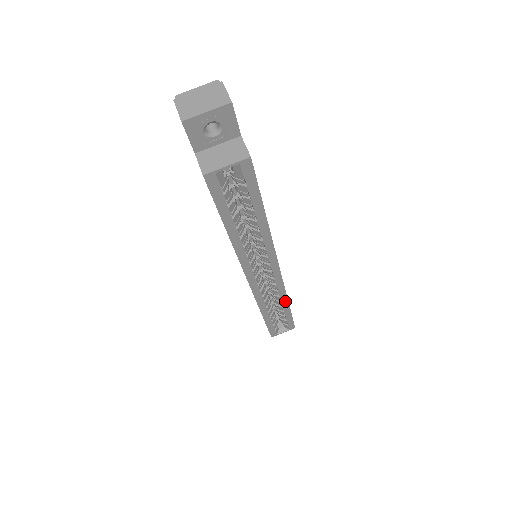
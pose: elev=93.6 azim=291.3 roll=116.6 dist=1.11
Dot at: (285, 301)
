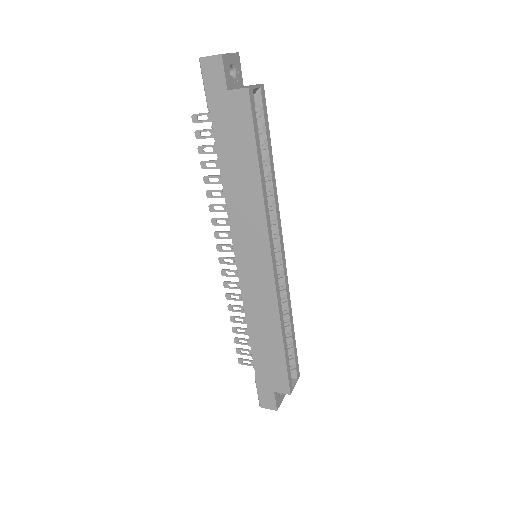
Dot at: (290, 312)
